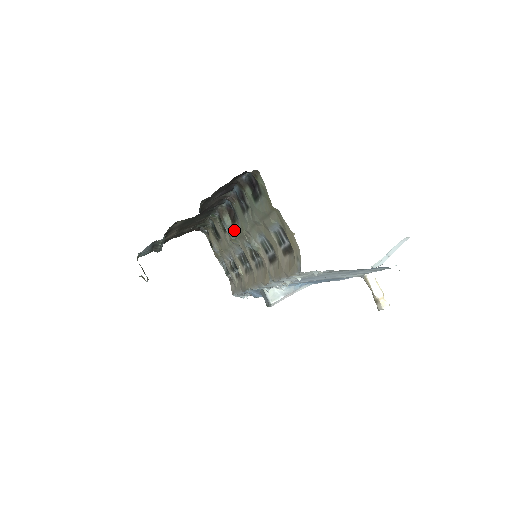
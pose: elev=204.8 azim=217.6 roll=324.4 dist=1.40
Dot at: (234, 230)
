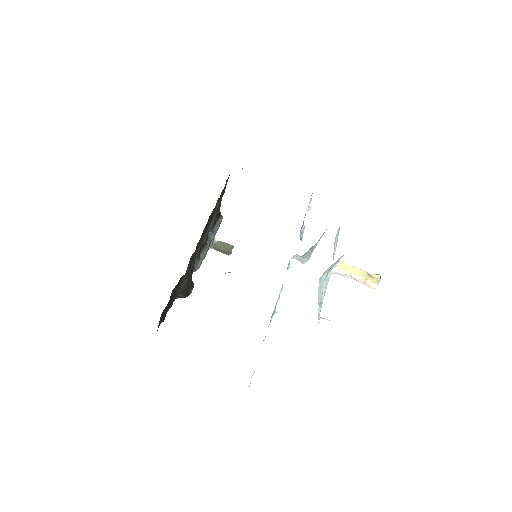
Dot at: occluded
